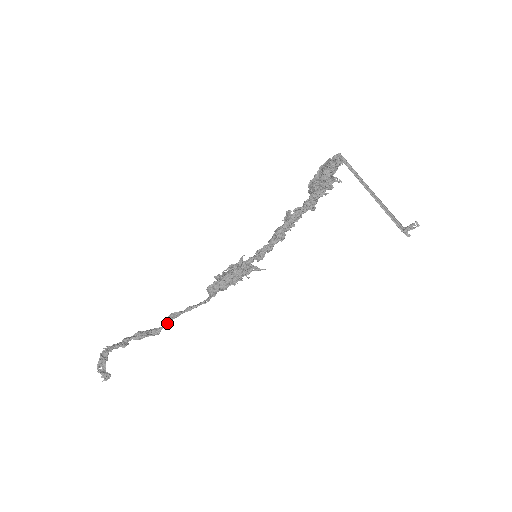
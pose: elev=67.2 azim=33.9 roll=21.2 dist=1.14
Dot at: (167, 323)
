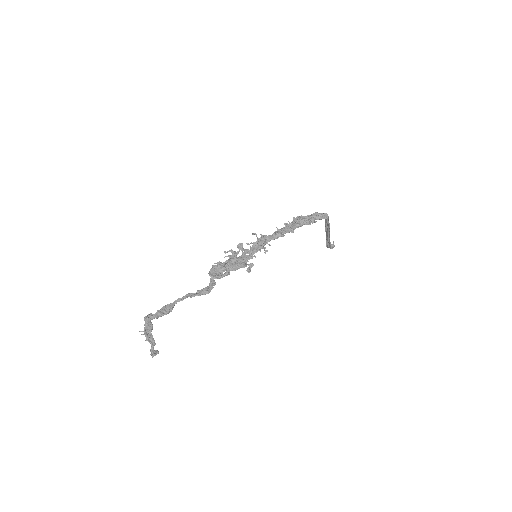
Dot at: occluded
